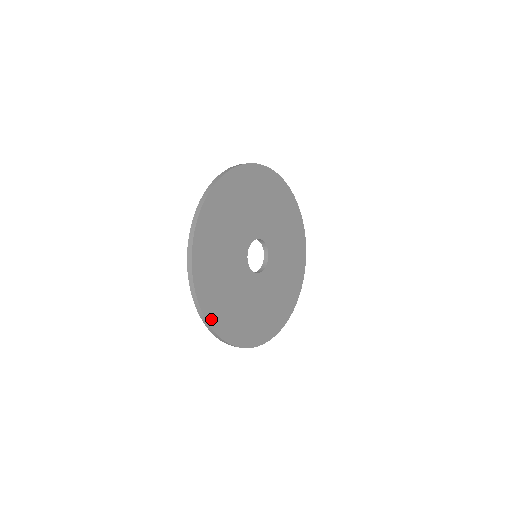
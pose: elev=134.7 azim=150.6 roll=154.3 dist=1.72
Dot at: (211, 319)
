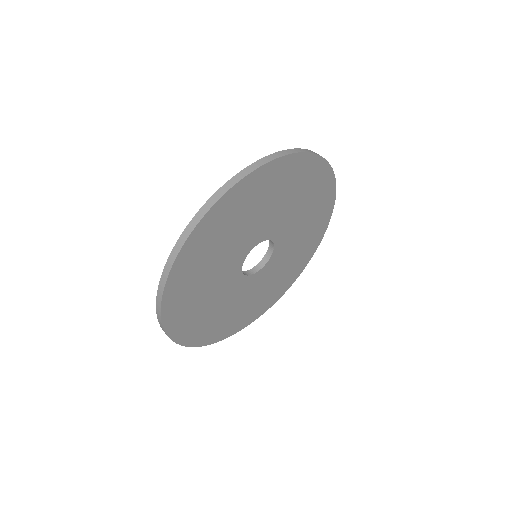
Dot at: (179, 337)
